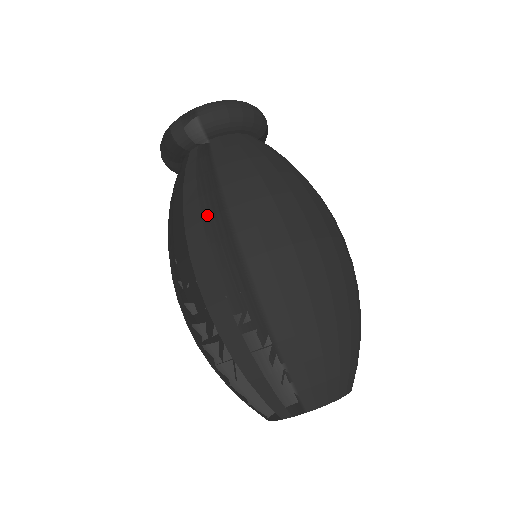
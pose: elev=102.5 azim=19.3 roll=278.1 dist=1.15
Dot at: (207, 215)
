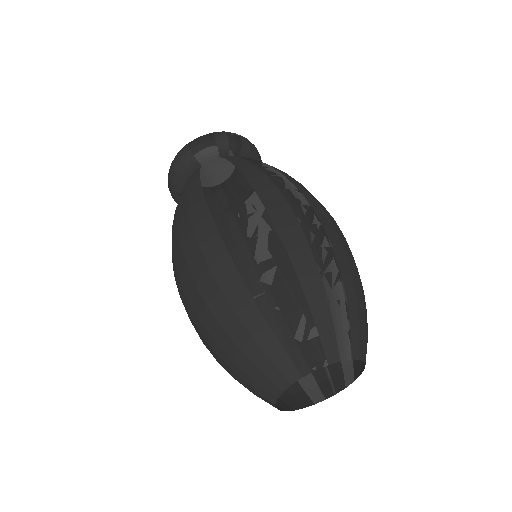
Dot at: (271, 174)
